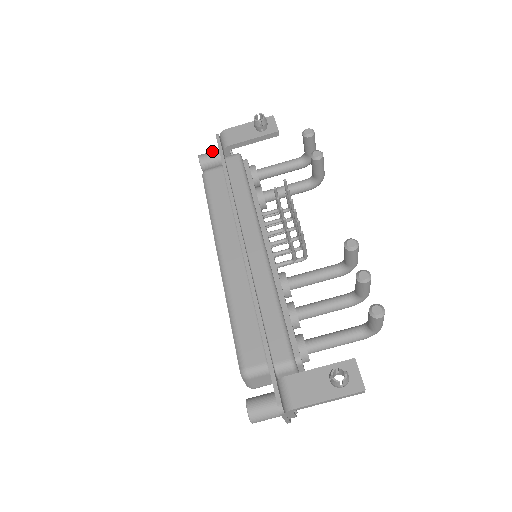
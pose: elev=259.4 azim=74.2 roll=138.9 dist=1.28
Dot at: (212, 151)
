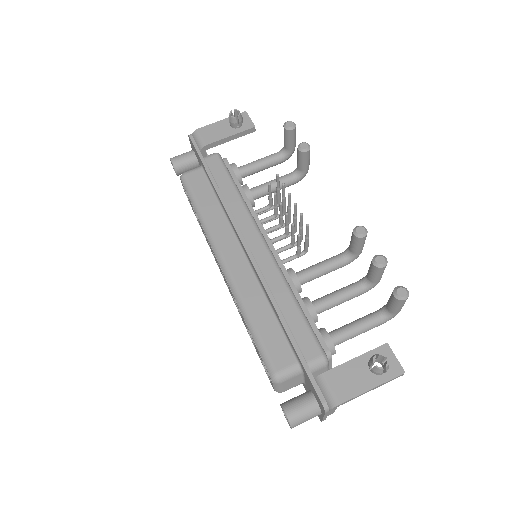
Dot at: (184, 153)
